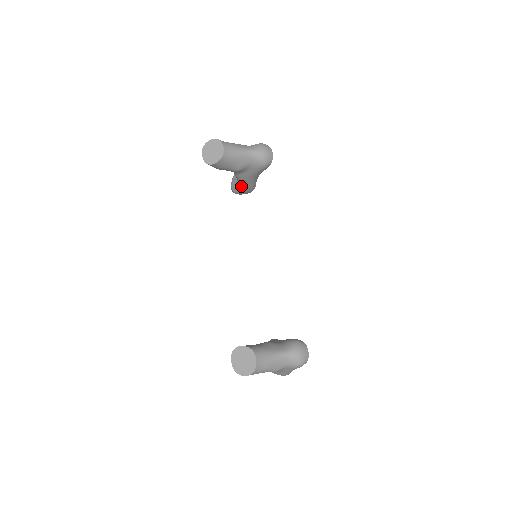
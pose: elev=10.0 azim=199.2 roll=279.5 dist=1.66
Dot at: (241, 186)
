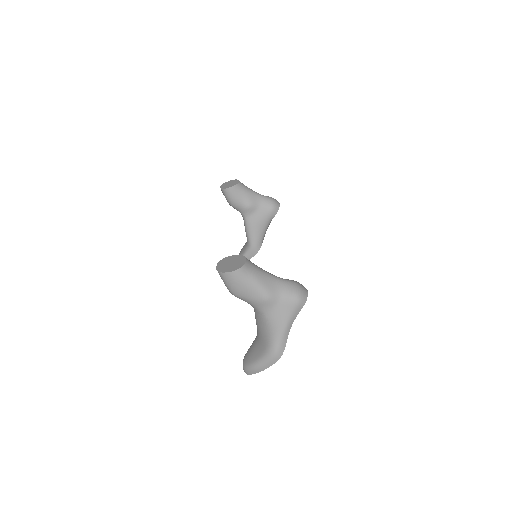
Dot at: (248, 243)
